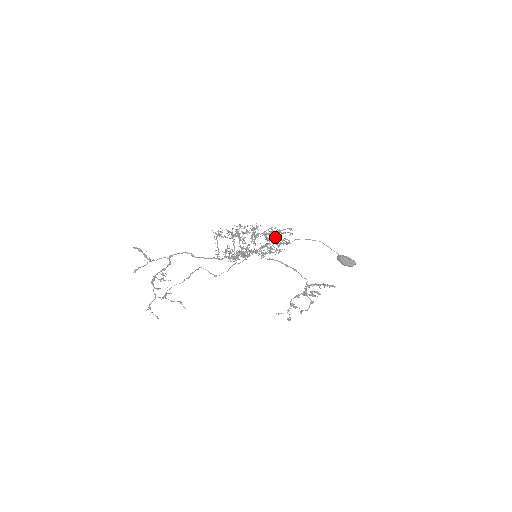
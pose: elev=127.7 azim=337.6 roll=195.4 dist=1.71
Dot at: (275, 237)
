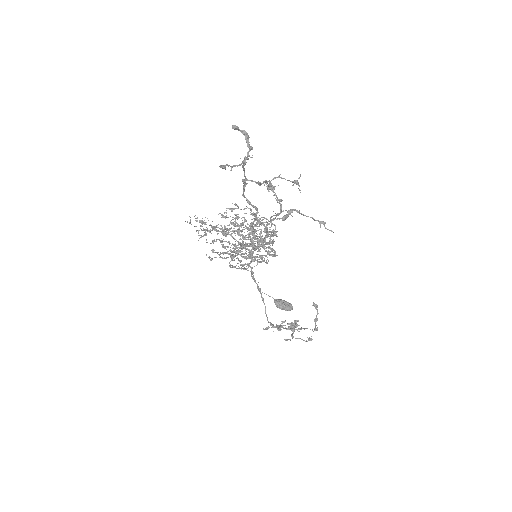
Dot at: occluded
